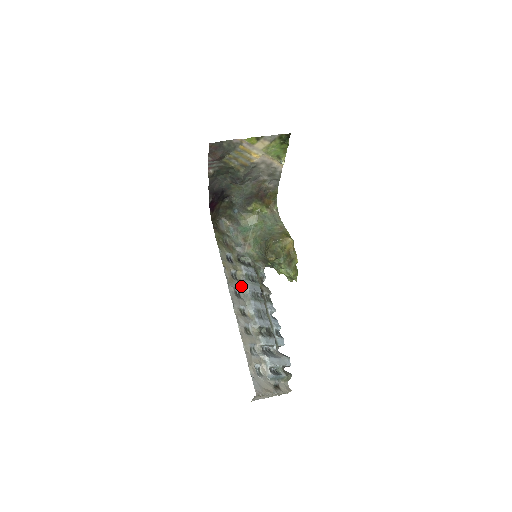
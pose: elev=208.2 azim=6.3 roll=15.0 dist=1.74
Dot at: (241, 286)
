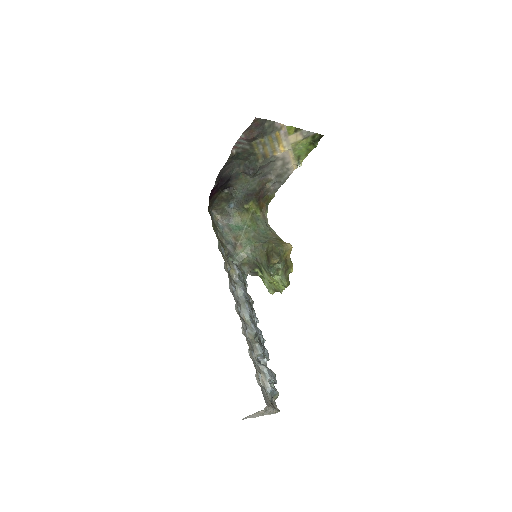
Dot at: (235, 286)
